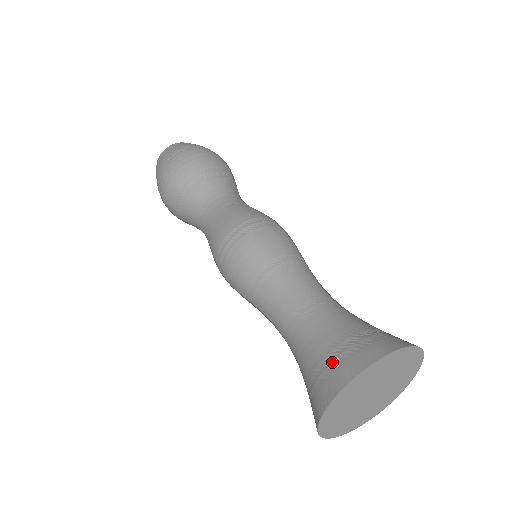
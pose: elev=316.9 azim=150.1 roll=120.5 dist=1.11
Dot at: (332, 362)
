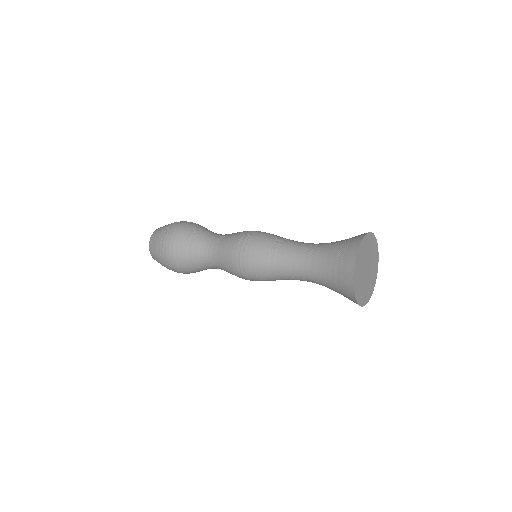
Dot at: (340, 275)
